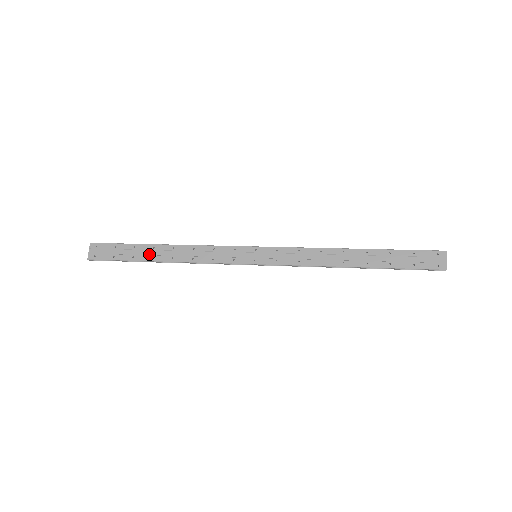
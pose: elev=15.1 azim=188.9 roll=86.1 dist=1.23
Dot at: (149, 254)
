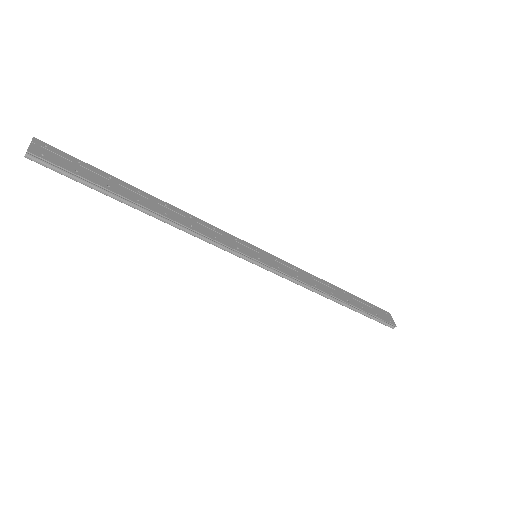
Dot at: (132, 194)
